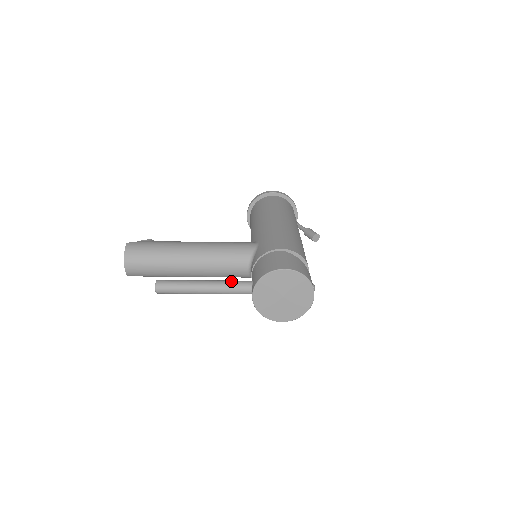
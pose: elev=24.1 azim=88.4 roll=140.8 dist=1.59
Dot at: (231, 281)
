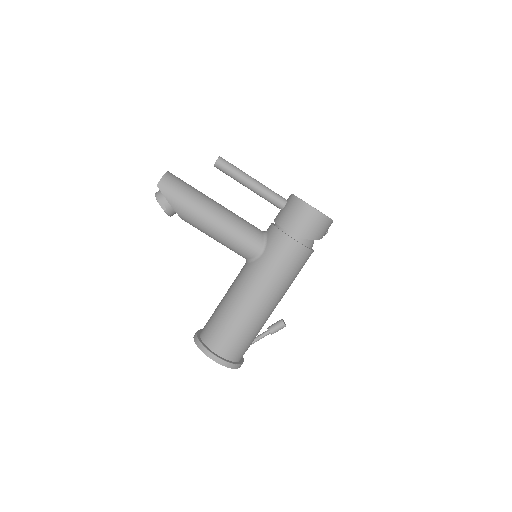
Dot at: occluded
